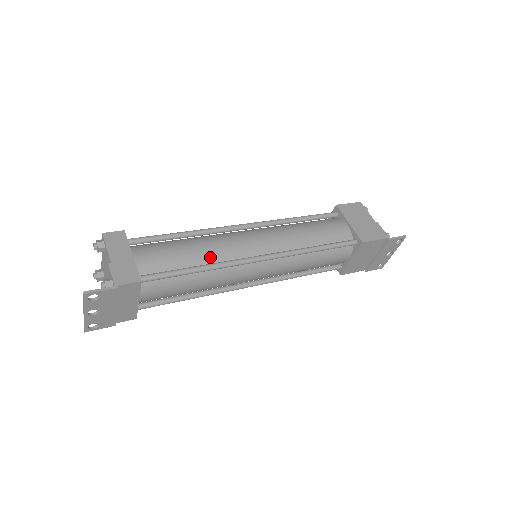
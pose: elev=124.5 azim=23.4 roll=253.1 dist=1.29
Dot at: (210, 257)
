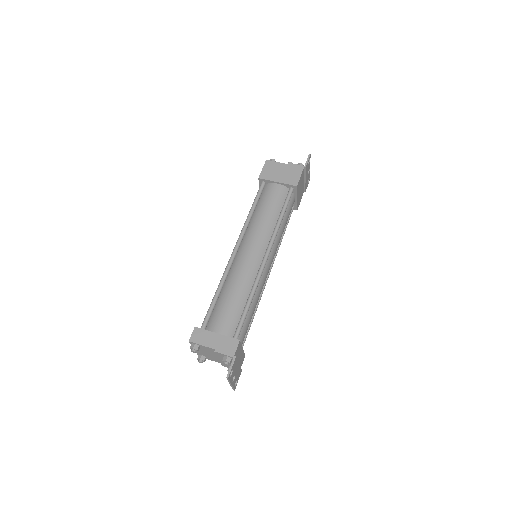
Dot at: (246, 288)
